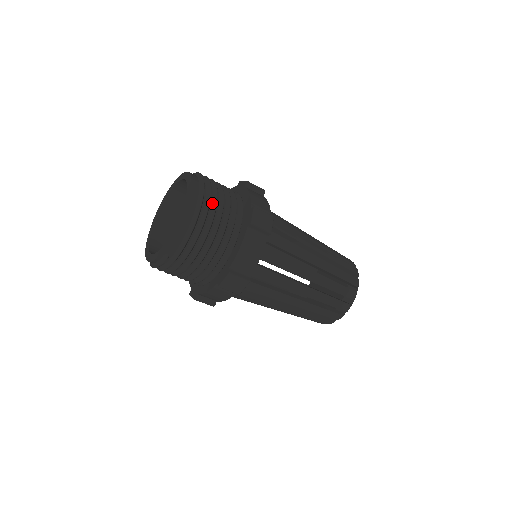
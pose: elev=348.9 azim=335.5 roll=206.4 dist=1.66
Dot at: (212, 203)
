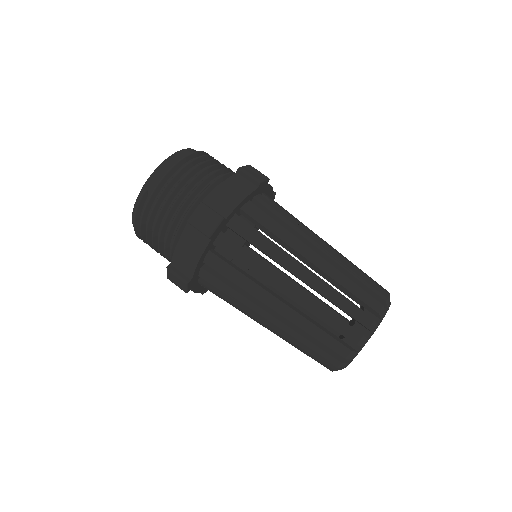
Dot at: occluded
